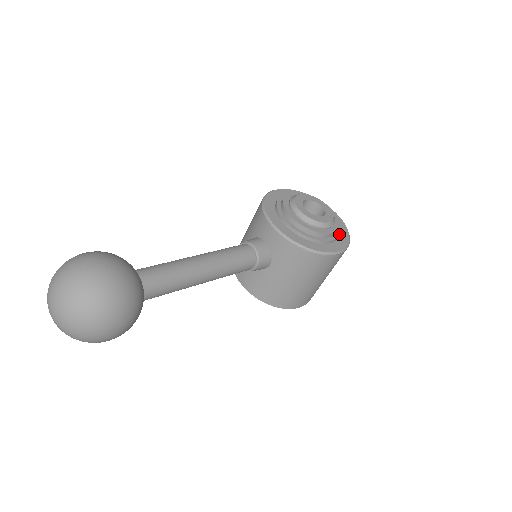
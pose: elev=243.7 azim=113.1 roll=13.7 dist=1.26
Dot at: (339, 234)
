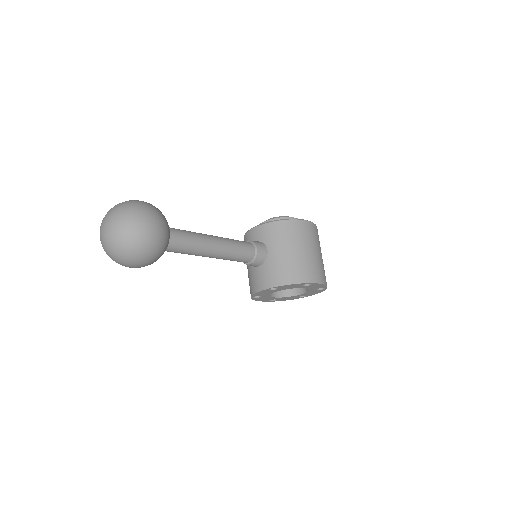
Dot at: occluded
